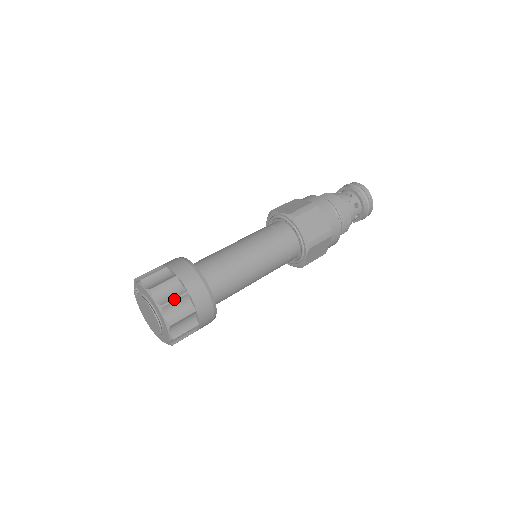
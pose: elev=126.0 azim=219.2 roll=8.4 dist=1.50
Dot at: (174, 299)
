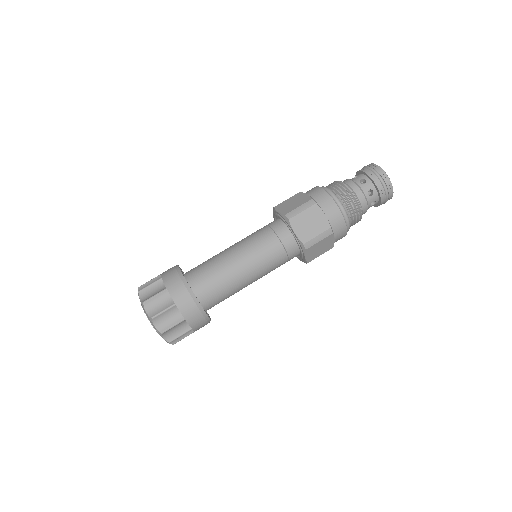
Dot at: (162, 311)
